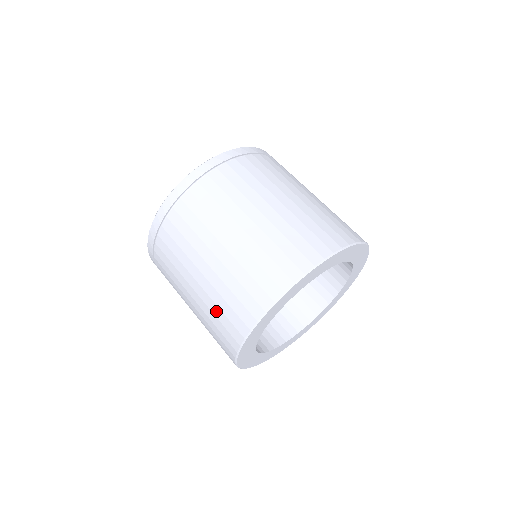
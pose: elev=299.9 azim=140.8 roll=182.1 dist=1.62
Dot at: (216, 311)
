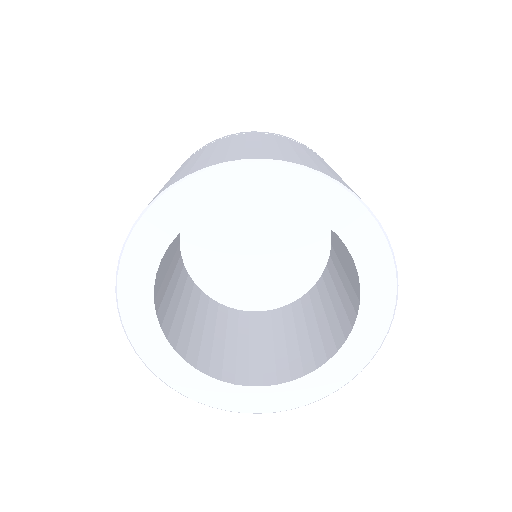
Dot at: (236, 151)
